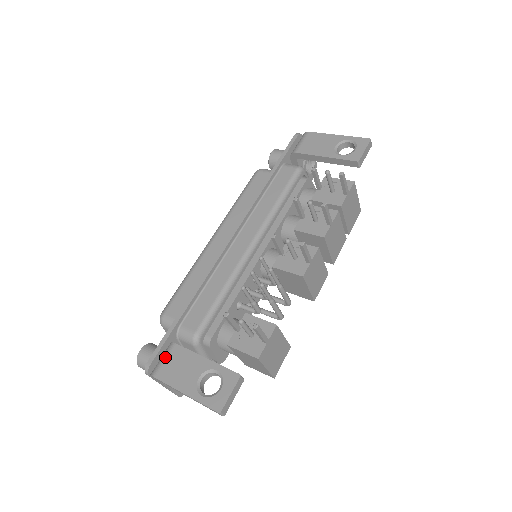
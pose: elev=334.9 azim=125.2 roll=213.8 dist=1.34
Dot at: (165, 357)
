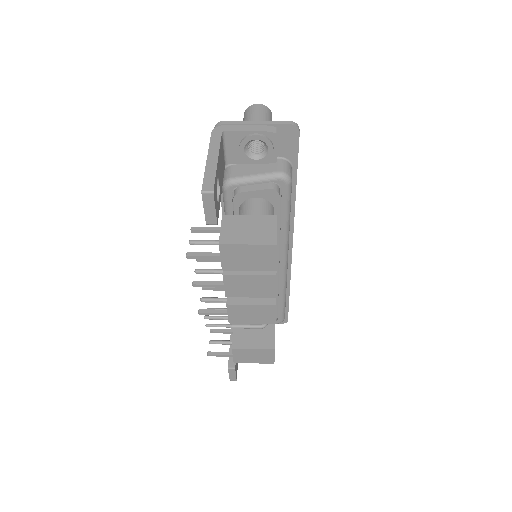
Dot at: occluded
